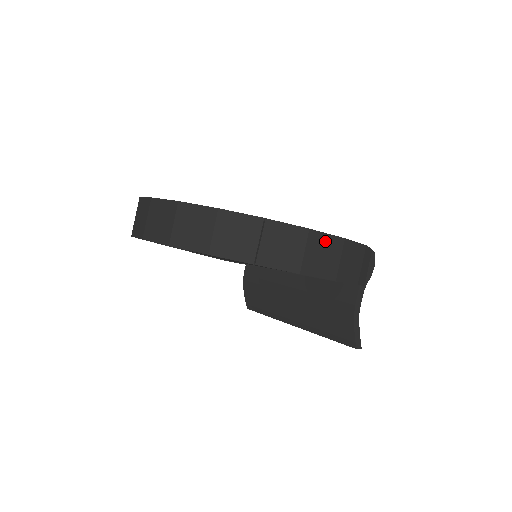
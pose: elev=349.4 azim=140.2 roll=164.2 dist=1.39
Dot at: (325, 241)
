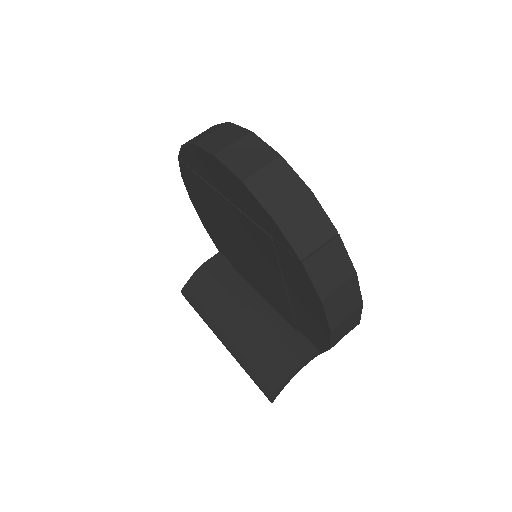
Dot at: (354, 293)
